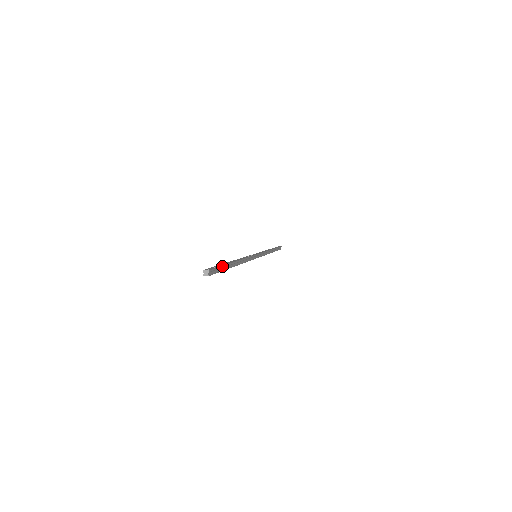
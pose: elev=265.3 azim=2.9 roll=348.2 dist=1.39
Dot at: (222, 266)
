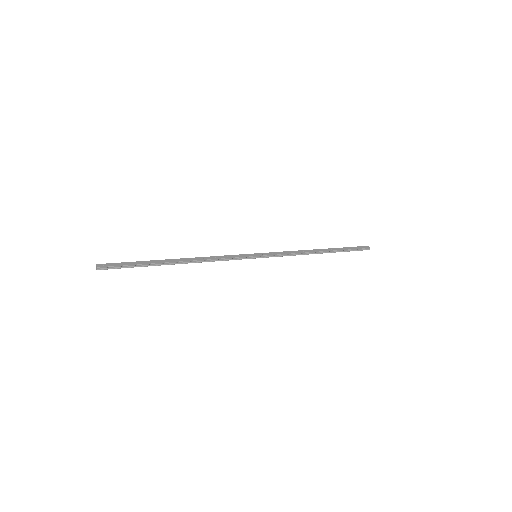
Dot at: (133, 265)
